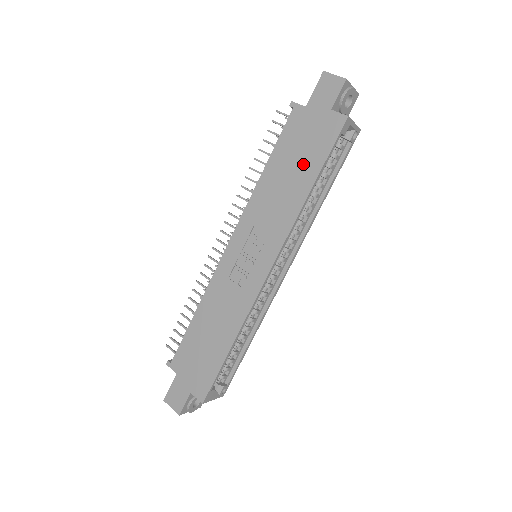
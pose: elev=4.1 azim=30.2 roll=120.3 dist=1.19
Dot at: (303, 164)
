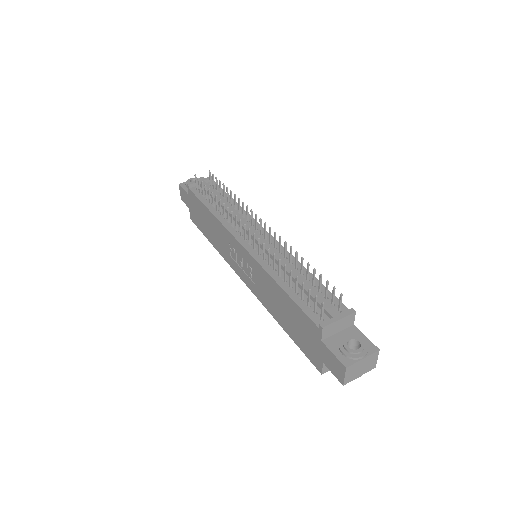
Dot at: (291, 325)
